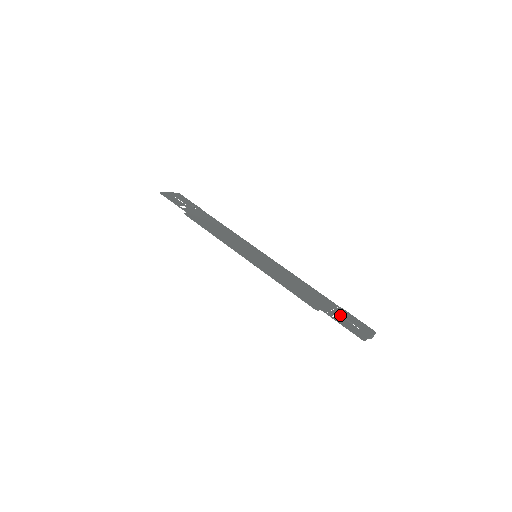
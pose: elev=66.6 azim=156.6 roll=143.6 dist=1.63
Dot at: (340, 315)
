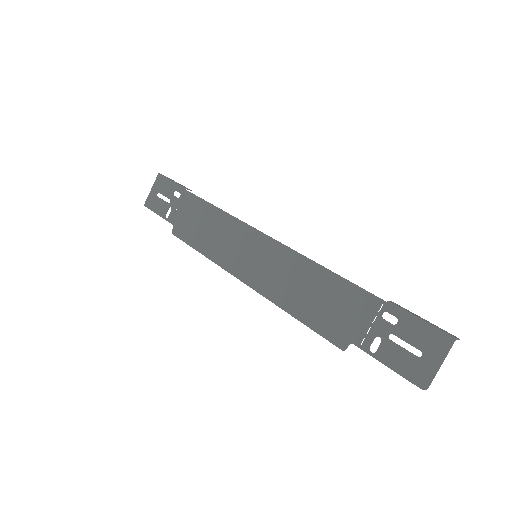
Dot at: (384, 334)
